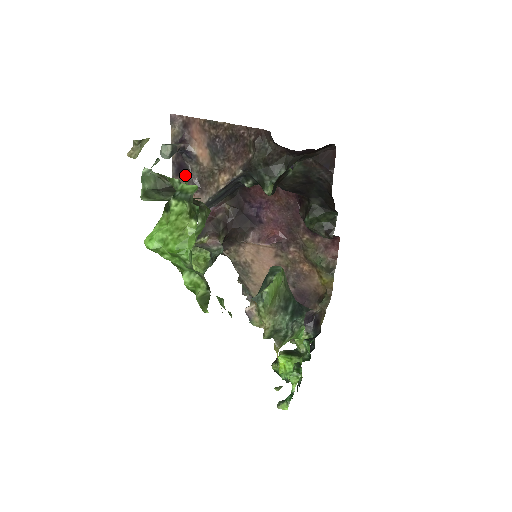
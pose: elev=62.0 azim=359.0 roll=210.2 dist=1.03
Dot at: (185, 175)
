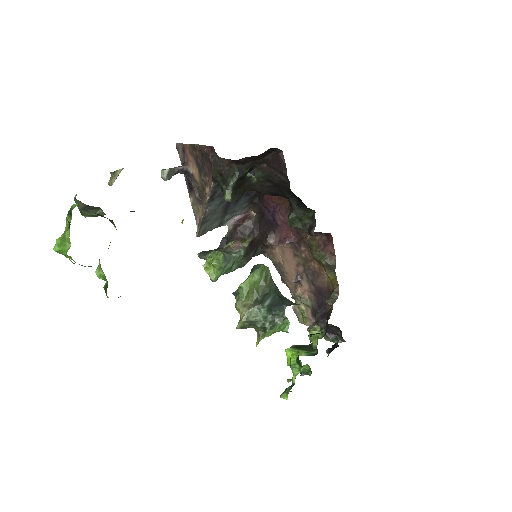
Dot at: (193, 191)
